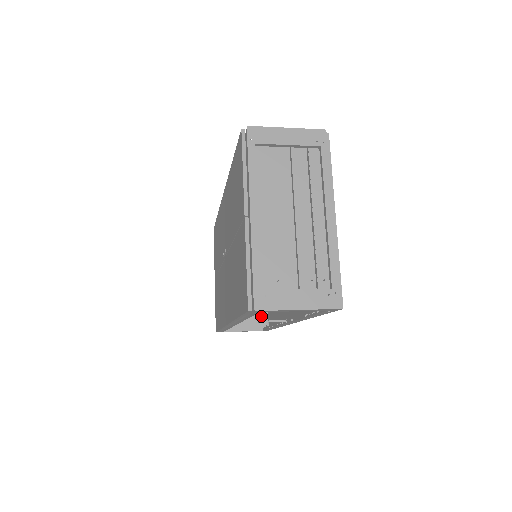
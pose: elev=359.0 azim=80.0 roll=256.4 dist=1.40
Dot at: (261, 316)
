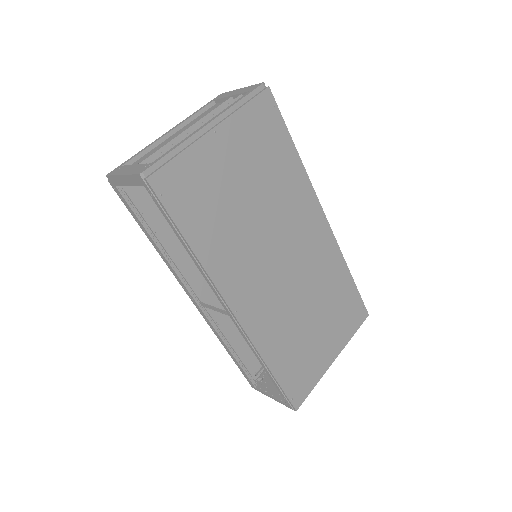
Dot at: occluded
